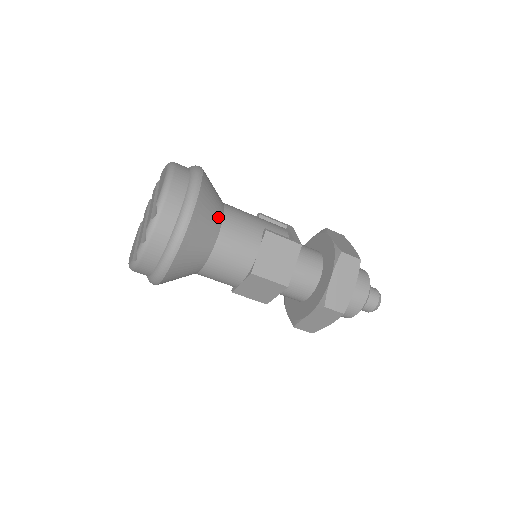
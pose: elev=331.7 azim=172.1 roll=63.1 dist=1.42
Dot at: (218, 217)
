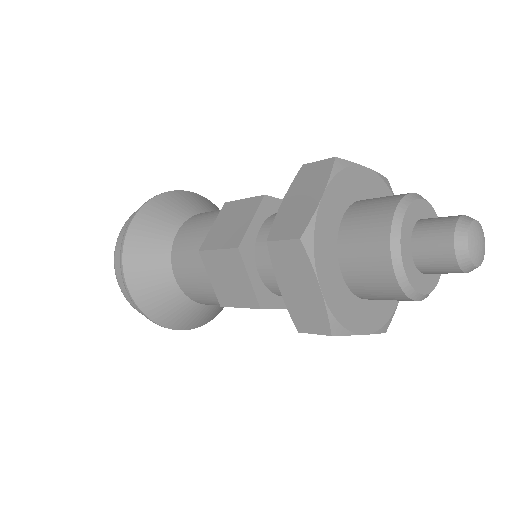
Dot at: (183, 215)
